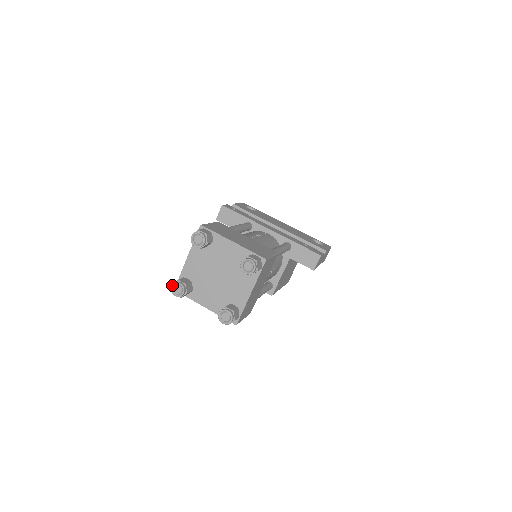
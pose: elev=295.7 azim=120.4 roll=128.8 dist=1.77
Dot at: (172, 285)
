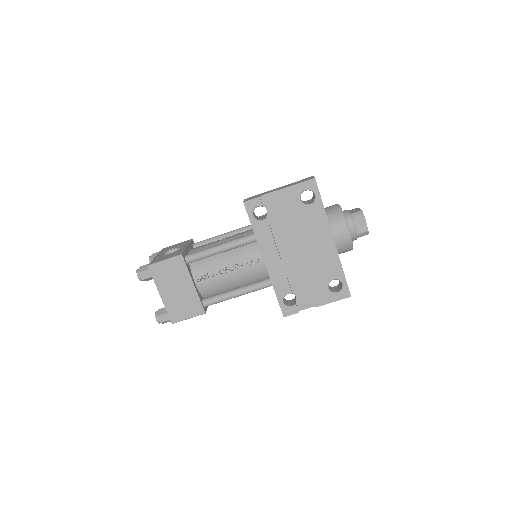
Dot at: (149, 257)
